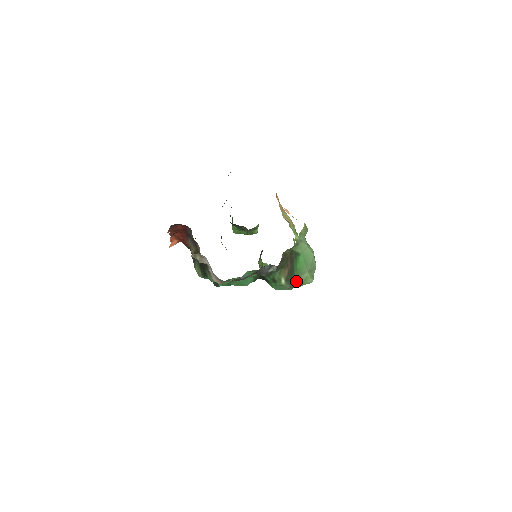
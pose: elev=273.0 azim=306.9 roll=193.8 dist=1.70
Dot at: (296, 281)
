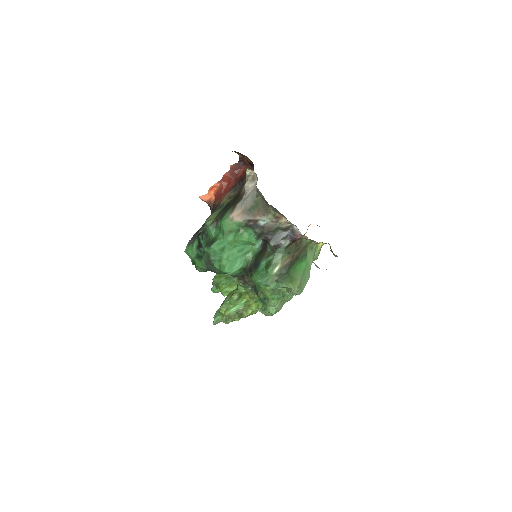
Dot at: (288, 276)
